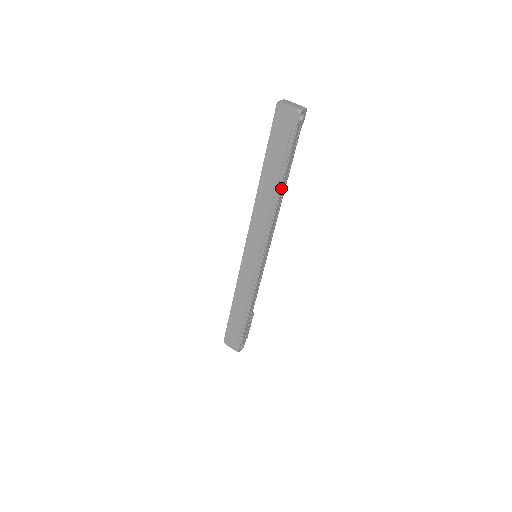
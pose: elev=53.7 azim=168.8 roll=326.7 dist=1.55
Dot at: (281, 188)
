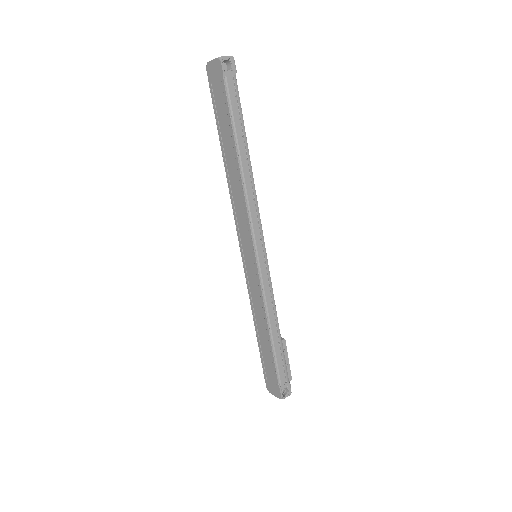
Dot at: (240, 155)
